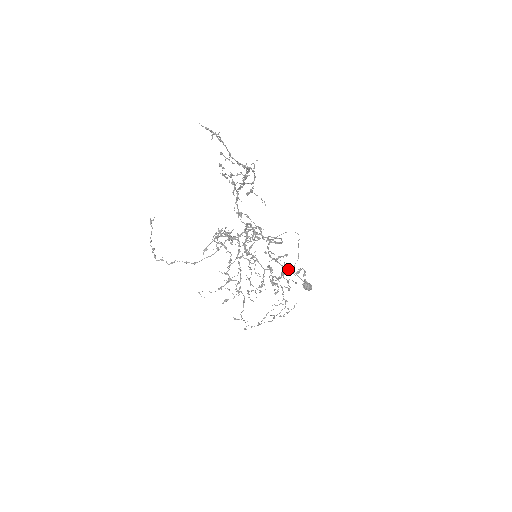
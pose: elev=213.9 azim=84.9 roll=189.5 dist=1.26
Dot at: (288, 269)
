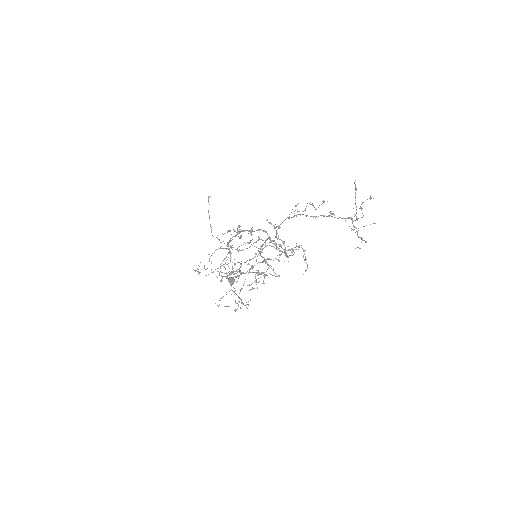
Dot at: (257, 270)
